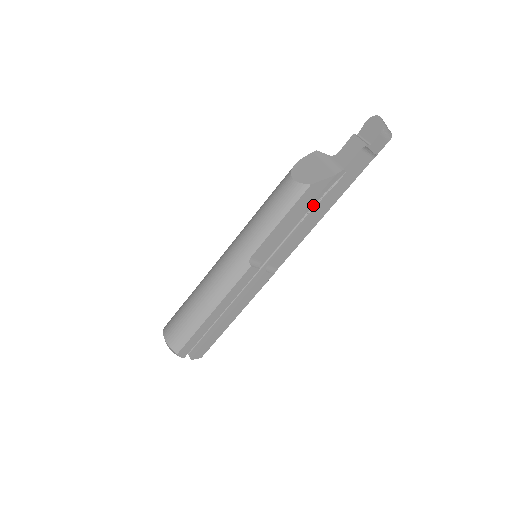
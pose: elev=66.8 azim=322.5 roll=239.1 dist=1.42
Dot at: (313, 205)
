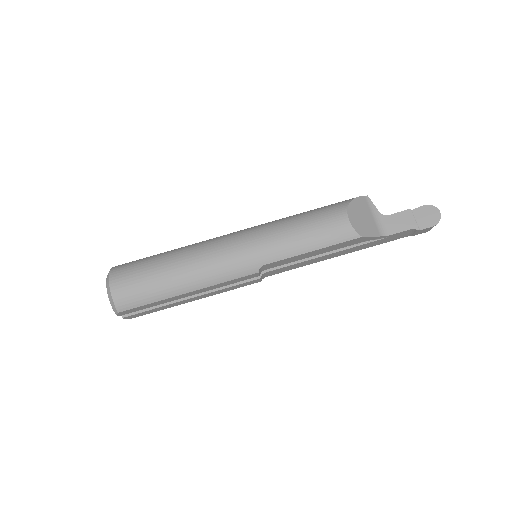
Dot at: occluded
